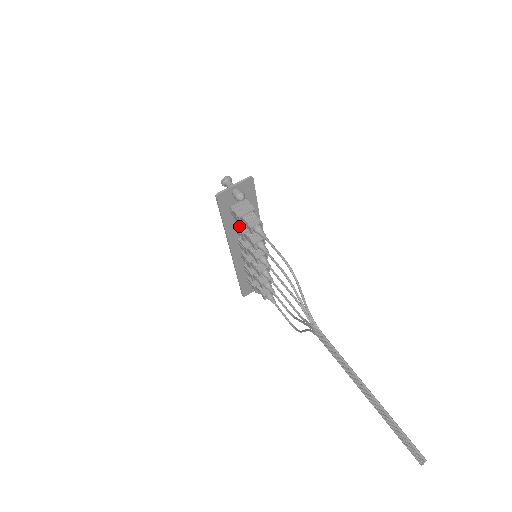
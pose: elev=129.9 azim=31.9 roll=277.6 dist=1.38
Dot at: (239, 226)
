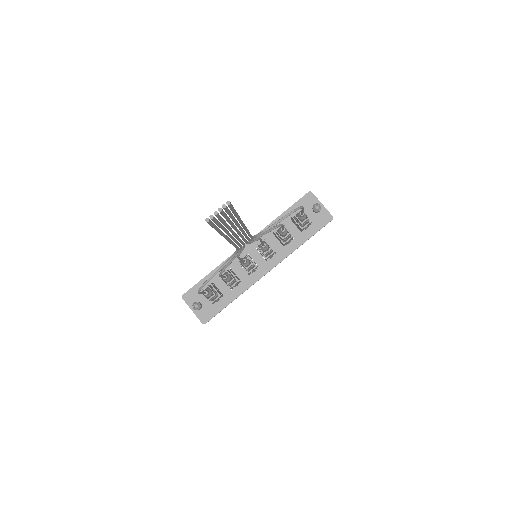
Dot at: occluded
